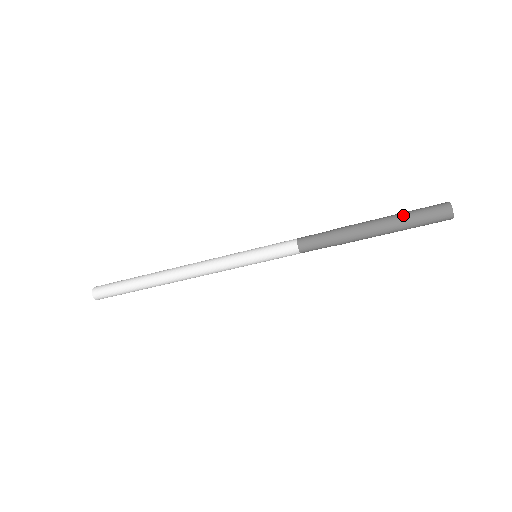
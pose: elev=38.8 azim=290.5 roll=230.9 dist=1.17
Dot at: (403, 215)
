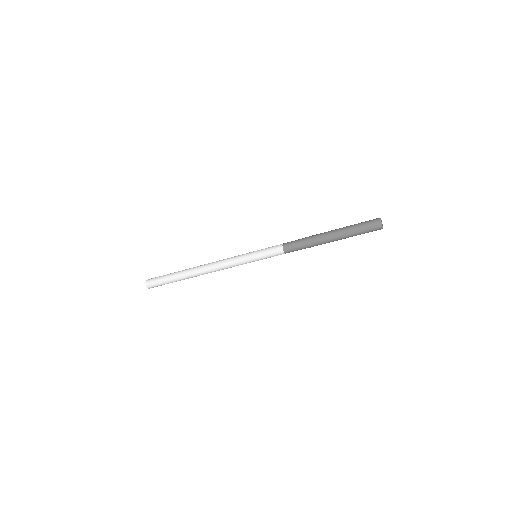
Dot at: (350, 226)
